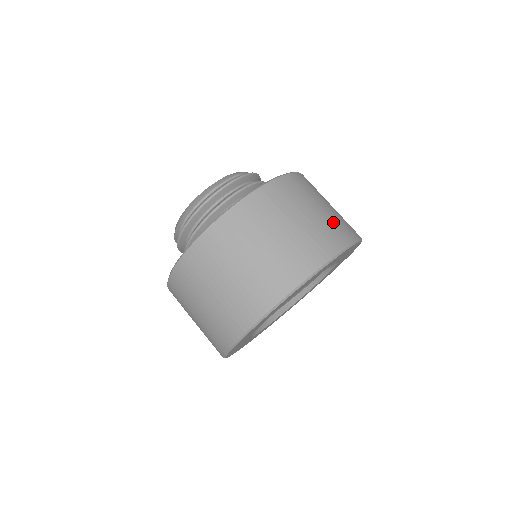
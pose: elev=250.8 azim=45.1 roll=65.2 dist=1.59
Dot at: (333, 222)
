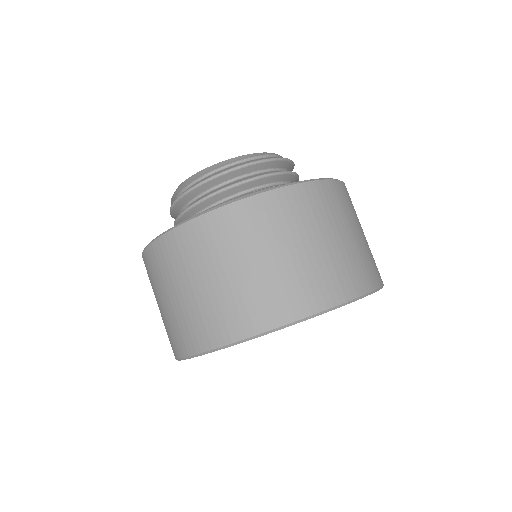
Dot at: (301, 277)
